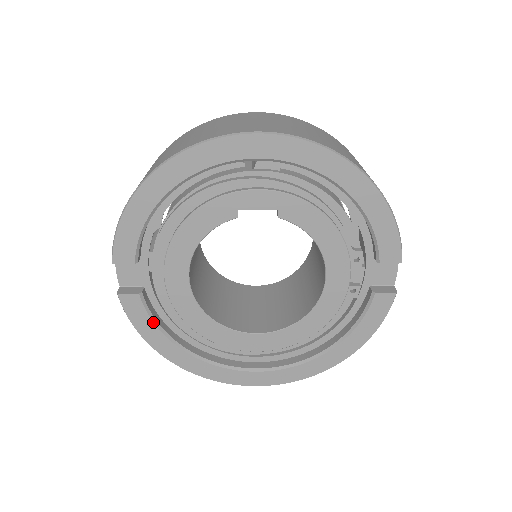
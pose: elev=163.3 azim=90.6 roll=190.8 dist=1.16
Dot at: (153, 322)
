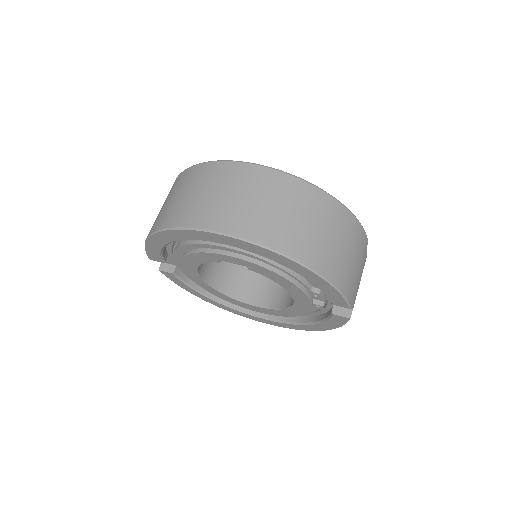
Dot at: (186, 285)
